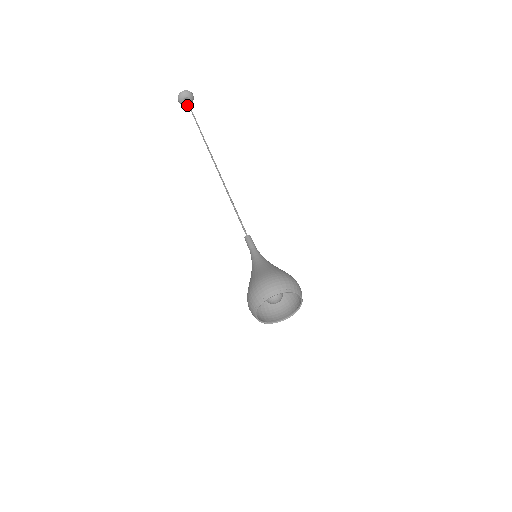
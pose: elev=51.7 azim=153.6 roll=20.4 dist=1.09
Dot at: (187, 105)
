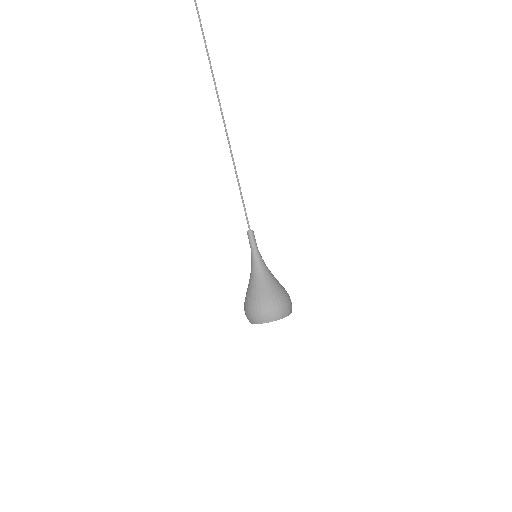
Dot at: out of frame
